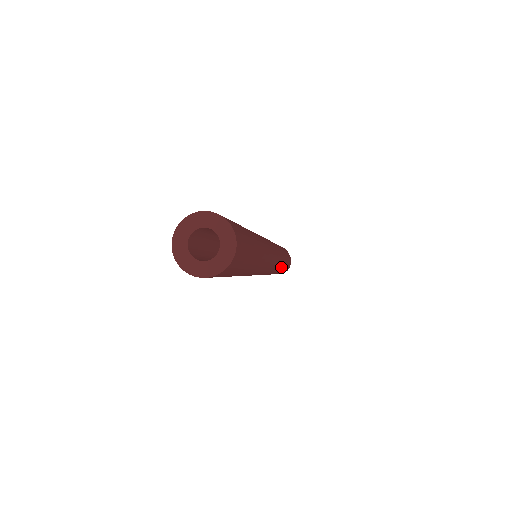
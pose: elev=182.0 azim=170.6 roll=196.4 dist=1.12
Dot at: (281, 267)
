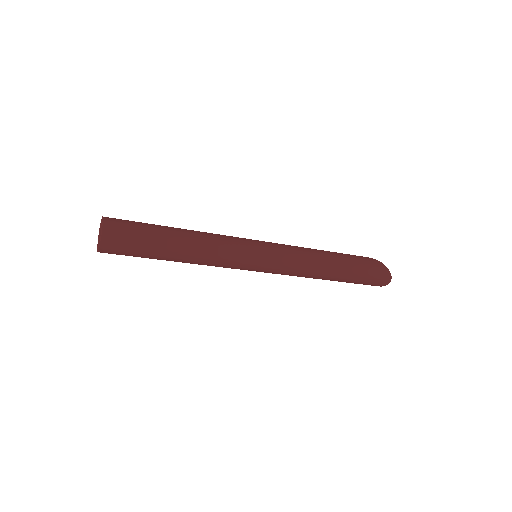
Dot at: (322, 256)
